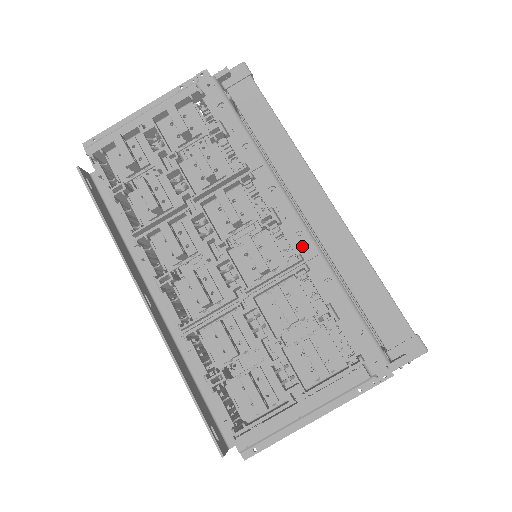
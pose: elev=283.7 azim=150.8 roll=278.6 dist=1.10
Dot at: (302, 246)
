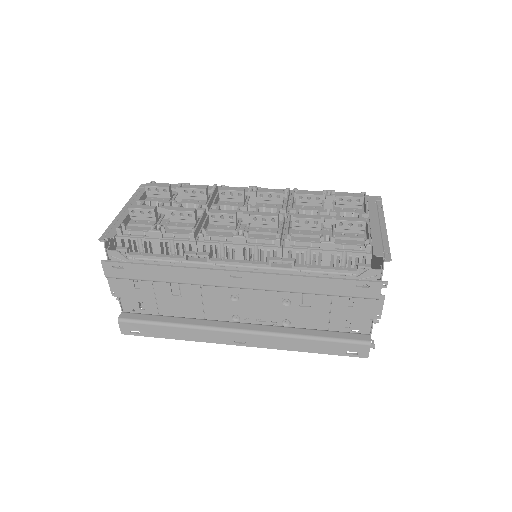
Dot at: occluded
